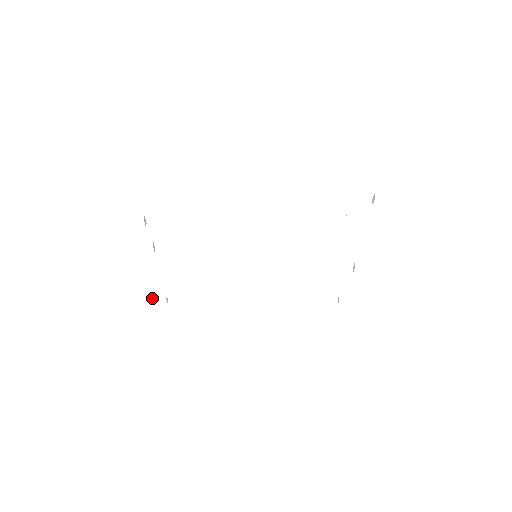
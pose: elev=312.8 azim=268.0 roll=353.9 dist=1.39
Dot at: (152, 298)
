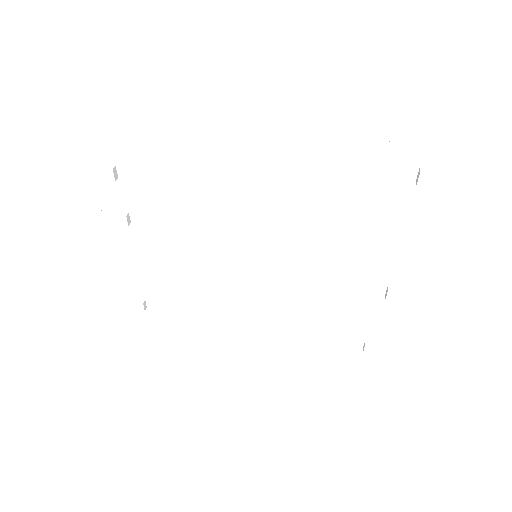
Dot at: (128, 301)
